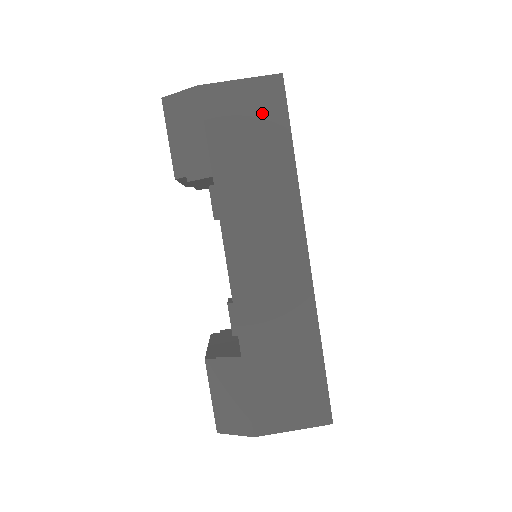
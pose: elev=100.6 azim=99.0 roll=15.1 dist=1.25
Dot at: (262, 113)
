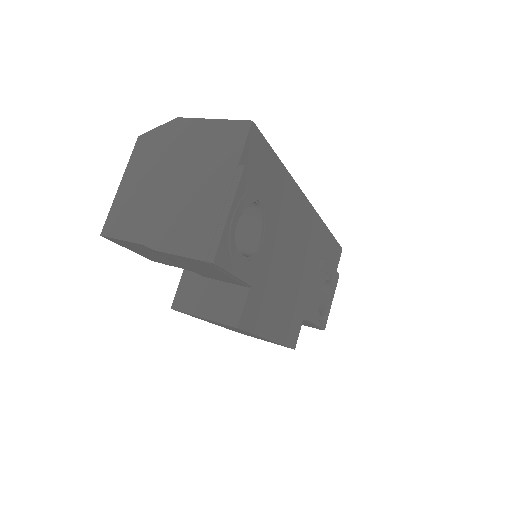
Dot at: occluded
